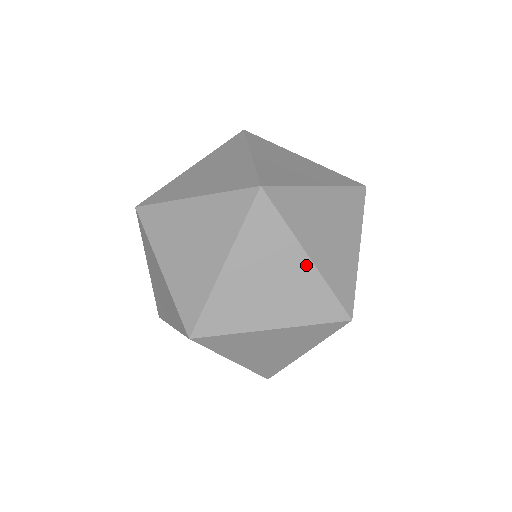
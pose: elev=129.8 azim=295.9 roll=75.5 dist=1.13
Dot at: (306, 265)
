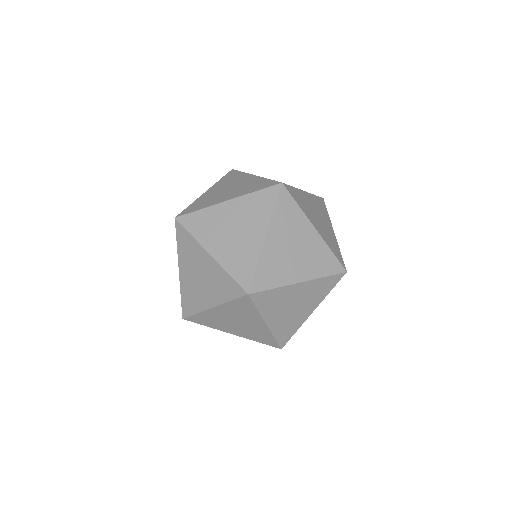
Dot at: (315, 235)
